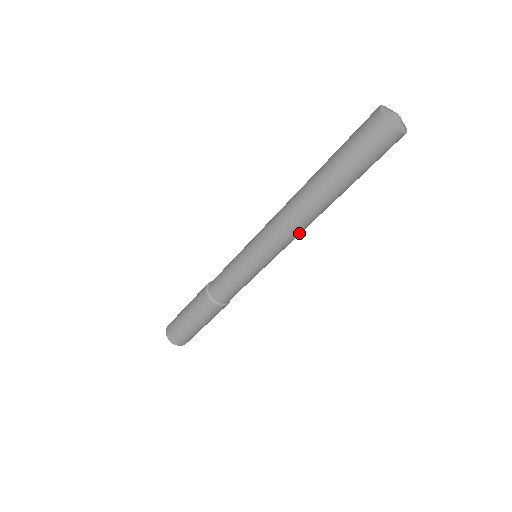
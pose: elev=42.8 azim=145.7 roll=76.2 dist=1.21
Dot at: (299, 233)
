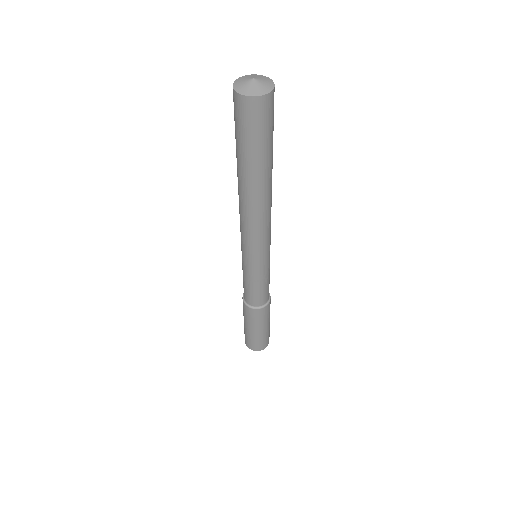
Dot at: (263, 225)
